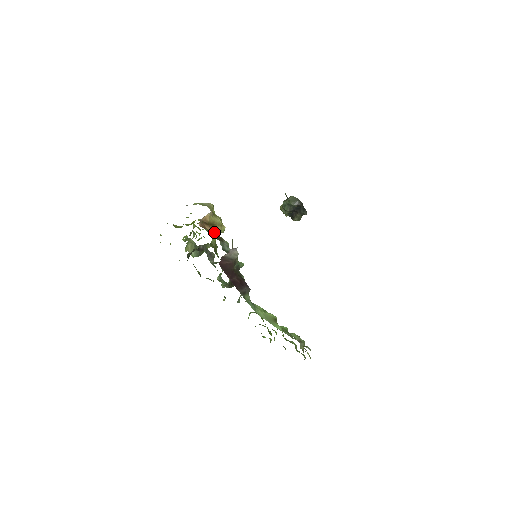
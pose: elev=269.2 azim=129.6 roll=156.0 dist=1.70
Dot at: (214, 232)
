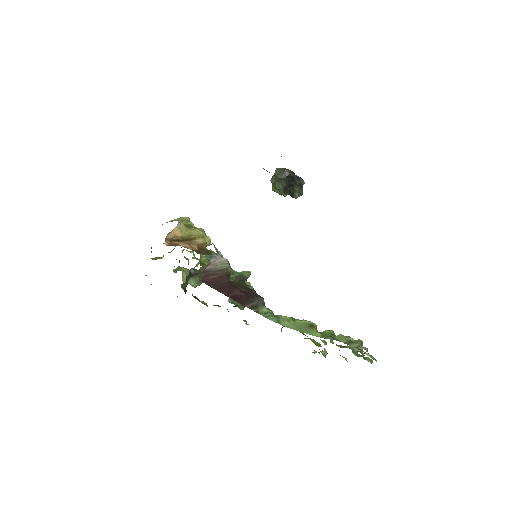
Dot at: (194, 247)
